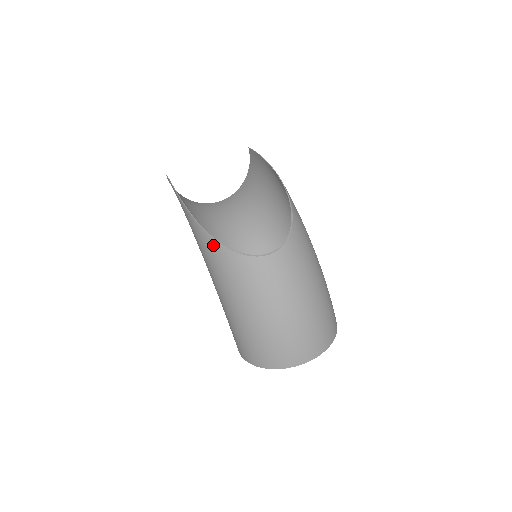
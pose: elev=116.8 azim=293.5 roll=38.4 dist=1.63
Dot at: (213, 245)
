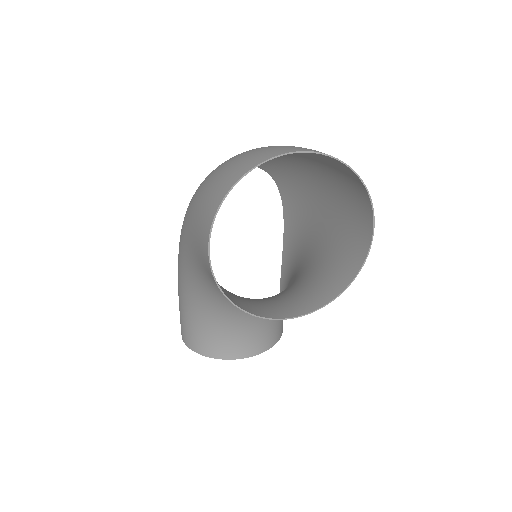
Dot at: occluded
